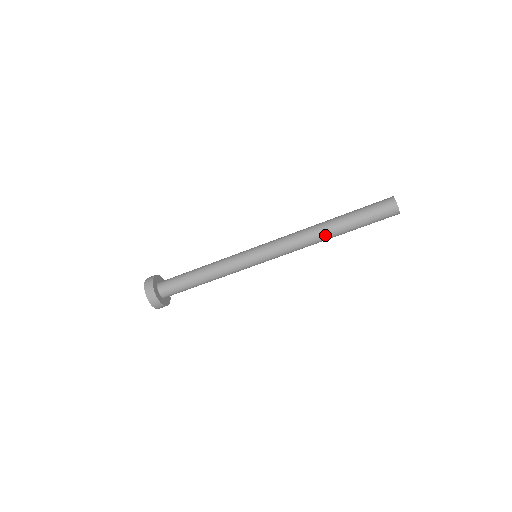
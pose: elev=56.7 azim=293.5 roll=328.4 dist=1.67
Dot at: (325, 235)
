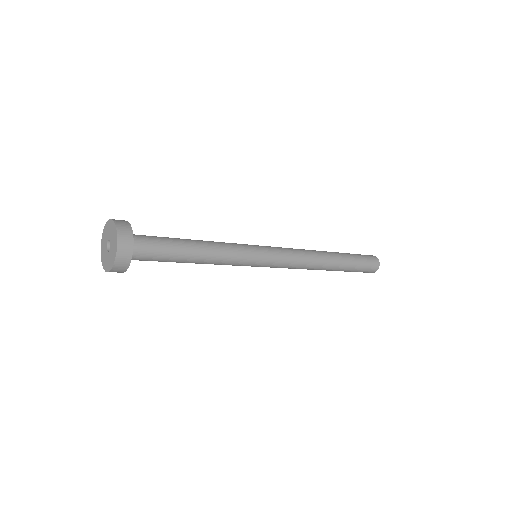
Dot at: (324, 268)
